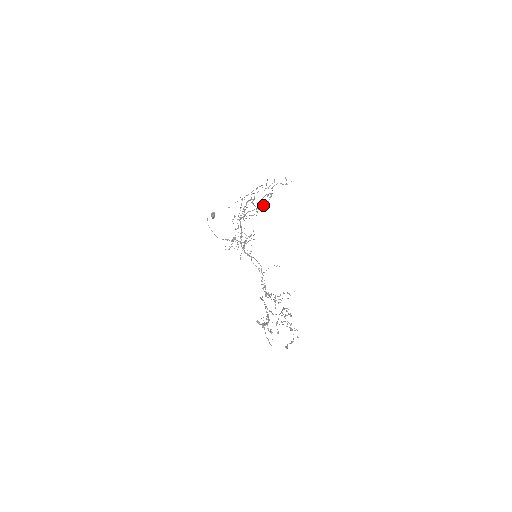
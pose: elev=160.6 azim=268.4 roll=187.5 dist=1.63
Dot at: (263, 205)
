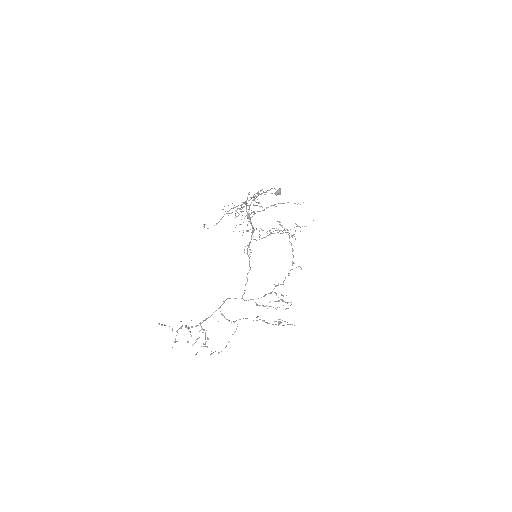
Dot at: occluded
